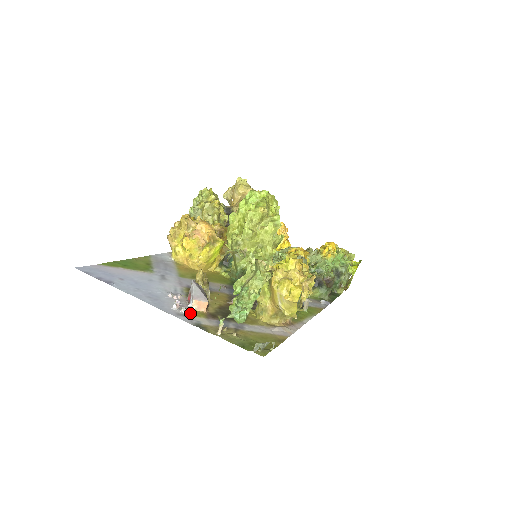
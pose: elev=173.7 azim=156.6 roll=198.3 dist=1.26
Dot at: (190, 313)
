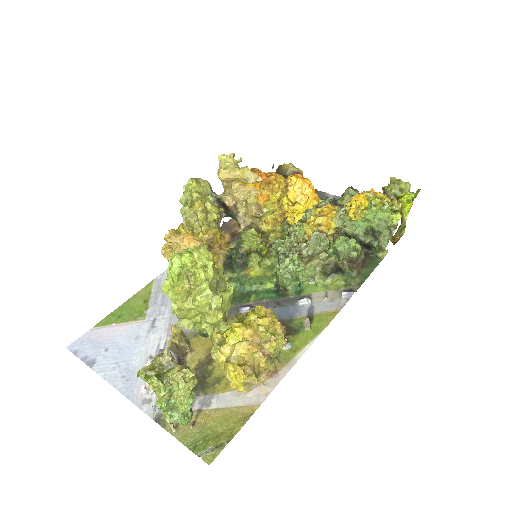
Dot at: occluded
